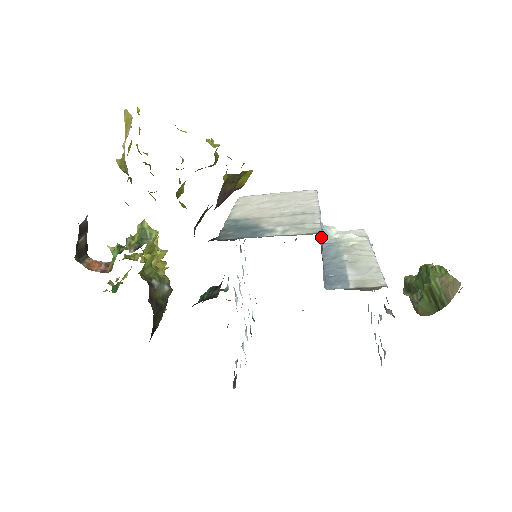
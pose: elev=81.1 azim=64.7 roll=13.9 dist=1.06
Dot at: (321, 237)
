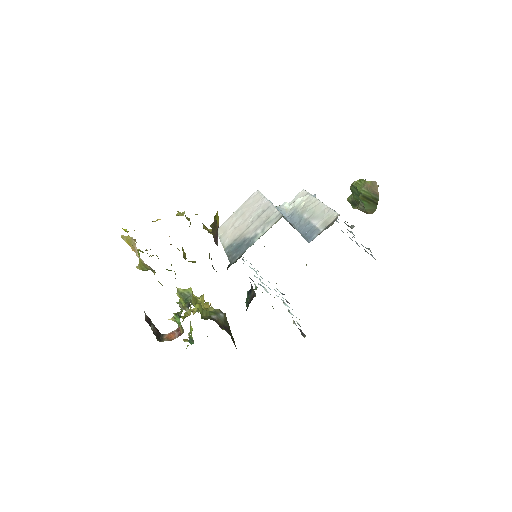
Dot at: (285, 218)
